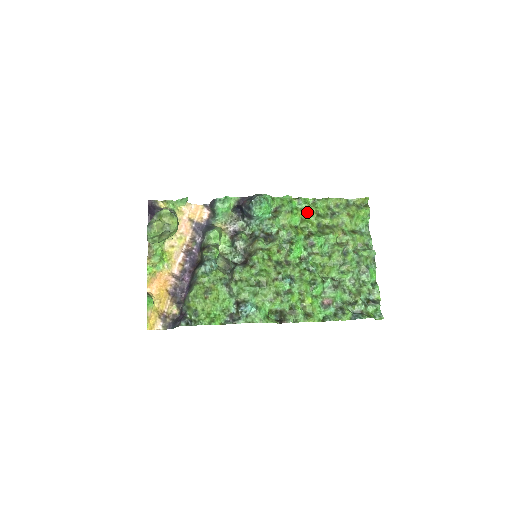
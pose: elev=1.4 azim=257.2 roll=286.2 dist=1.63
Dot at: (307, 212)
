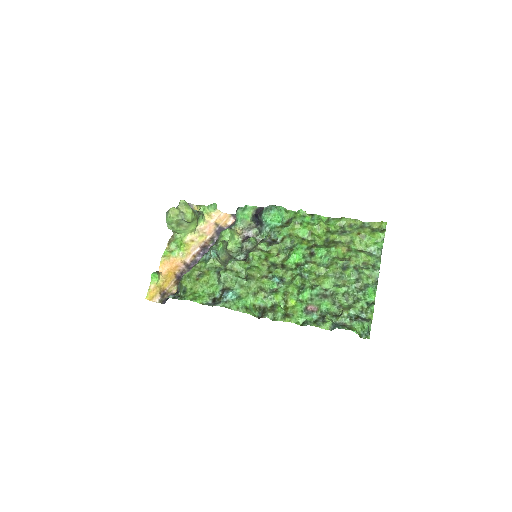
Dot at: (318, 227)
